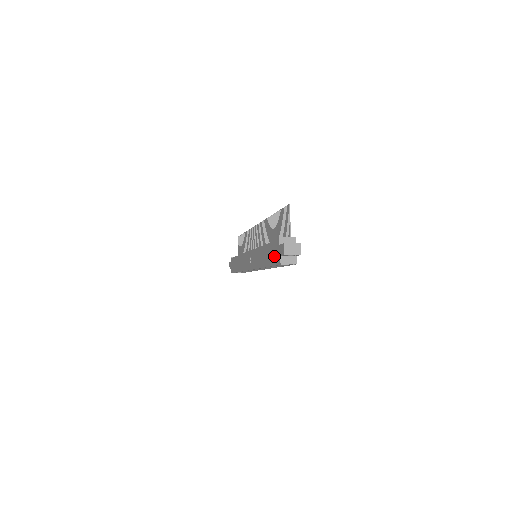
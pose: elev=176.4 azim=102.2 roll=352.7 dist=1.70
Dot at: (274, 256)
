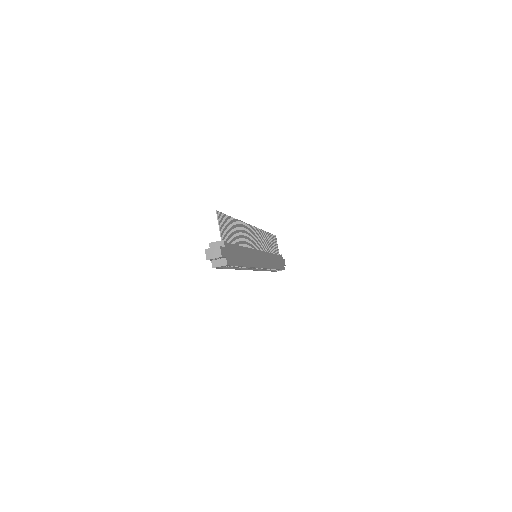
Dot at: occluded
